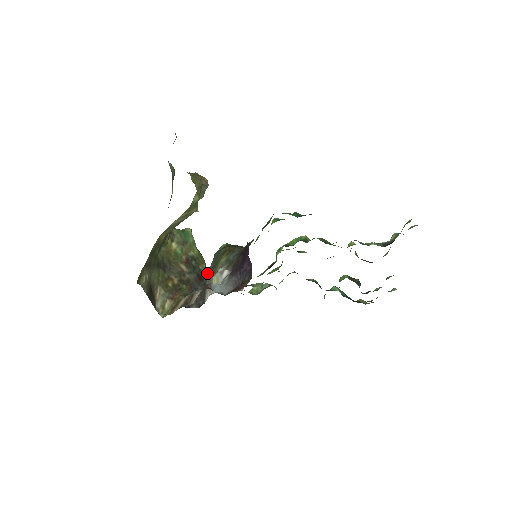
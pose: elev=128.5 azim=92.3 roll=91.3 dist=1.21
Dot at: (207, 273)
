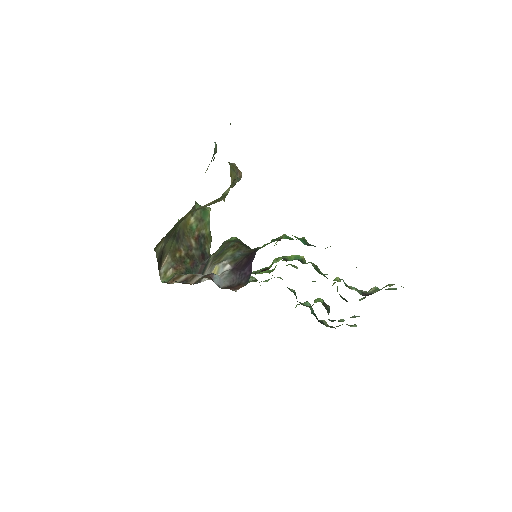
Dot at: (211, 257)
